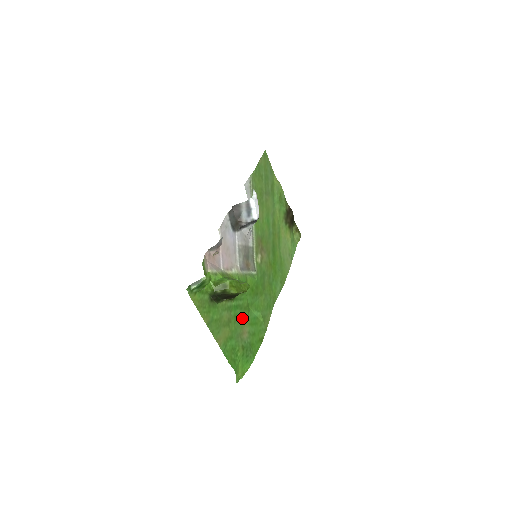
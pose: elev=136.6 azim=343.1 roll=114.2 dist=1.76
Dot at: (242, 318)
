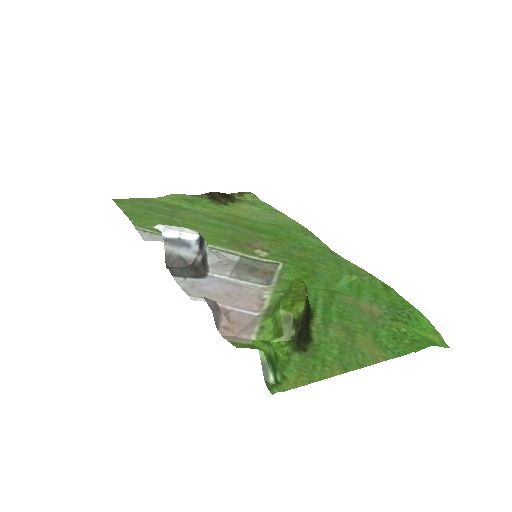
Dot at: (346, 306)
